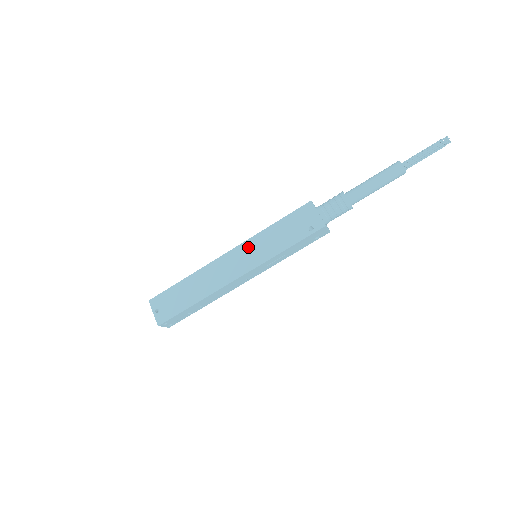
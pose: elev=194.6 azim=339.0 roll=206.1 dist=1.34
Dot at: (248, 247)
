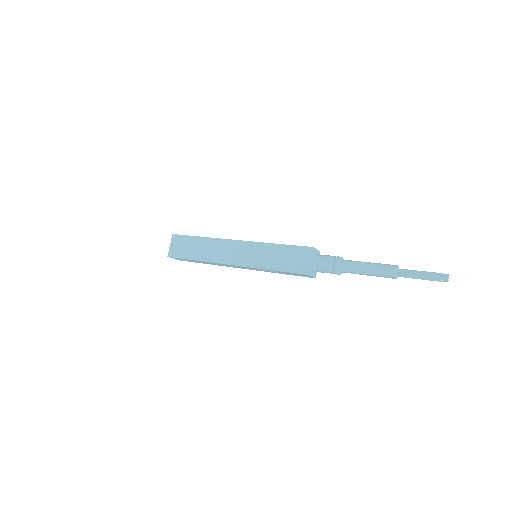
Dot at: (251, 247)
